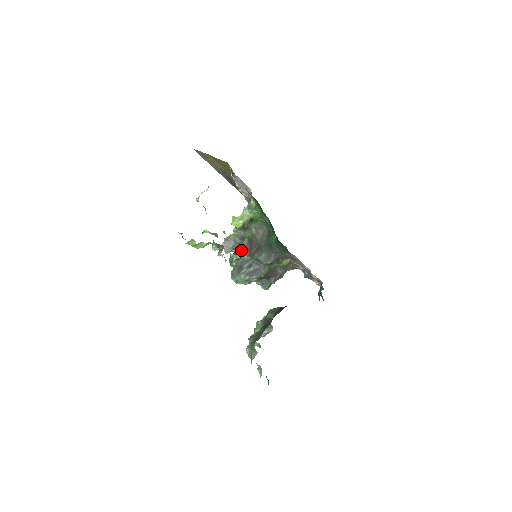
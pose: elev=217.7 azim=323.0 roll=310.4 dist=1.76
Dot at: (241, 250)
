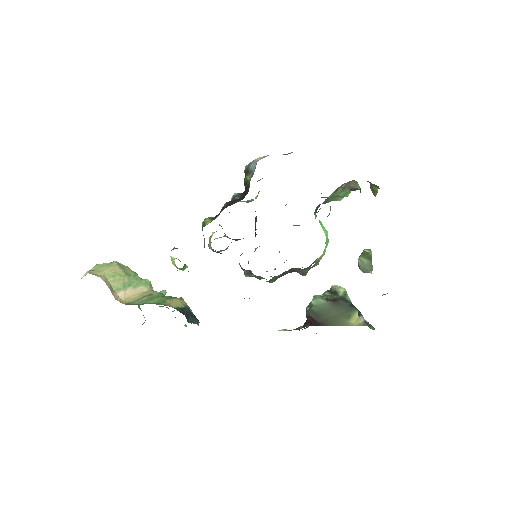
Dot at: occluded
